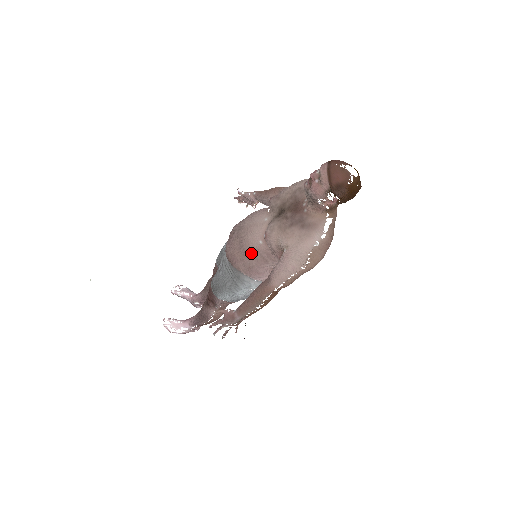
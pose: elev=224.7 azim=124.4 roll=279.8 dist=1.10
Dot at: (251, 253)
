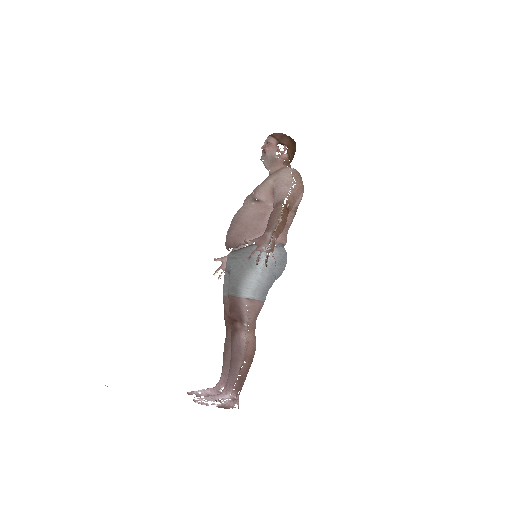
Dot at: (250, 217)
